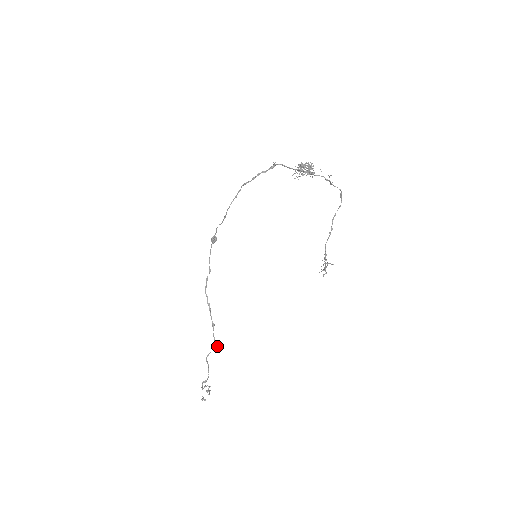
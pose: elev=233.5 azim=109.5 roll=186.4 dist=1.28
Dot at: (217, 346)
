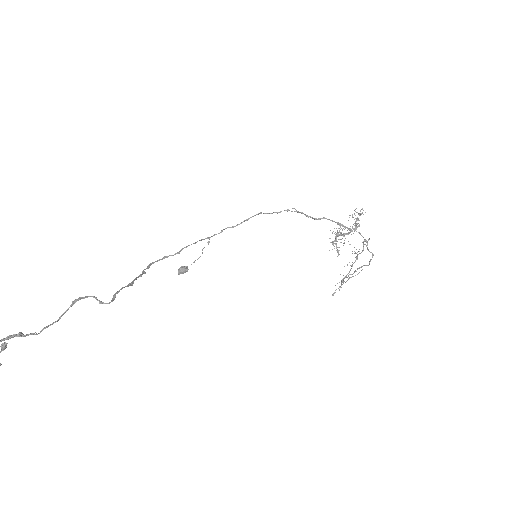
Dot at: (112, 300)
